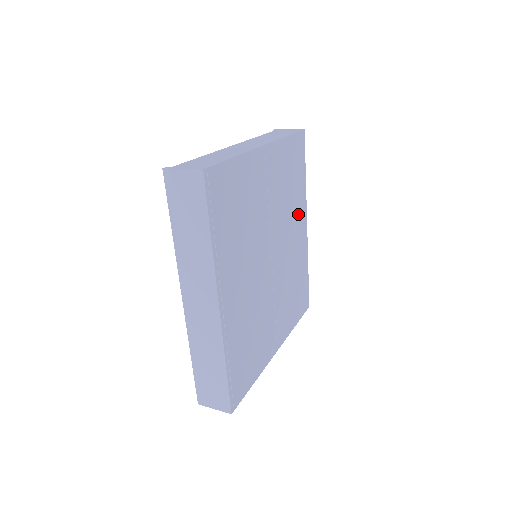
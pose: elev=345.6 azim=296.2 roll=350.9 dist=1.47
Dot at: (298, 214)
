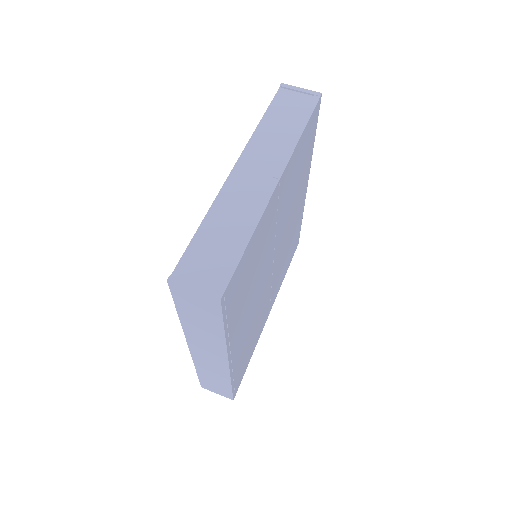
Dot at: (301, 187)
